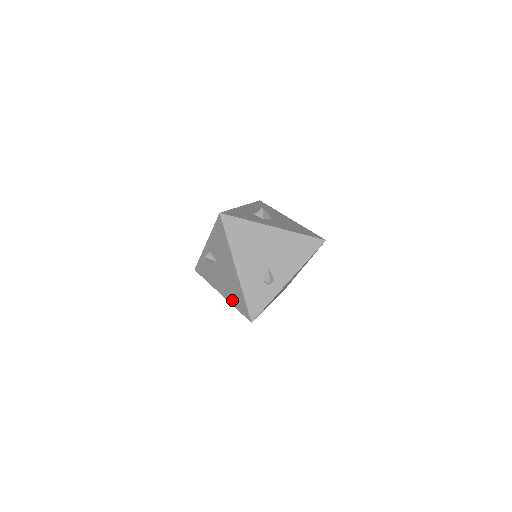
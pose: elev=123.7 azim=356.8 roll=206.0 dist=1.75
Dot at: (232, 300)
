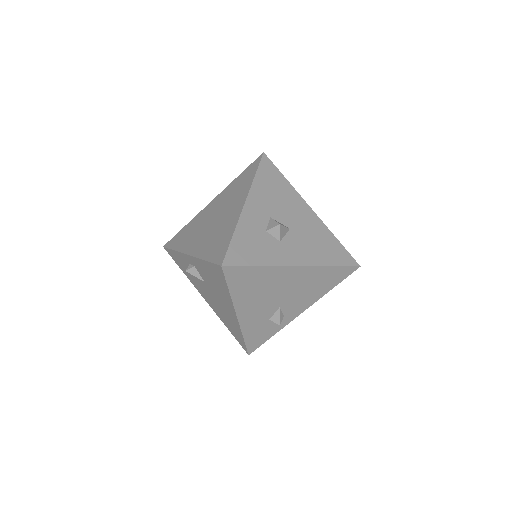
Dot at: (223, 320)
